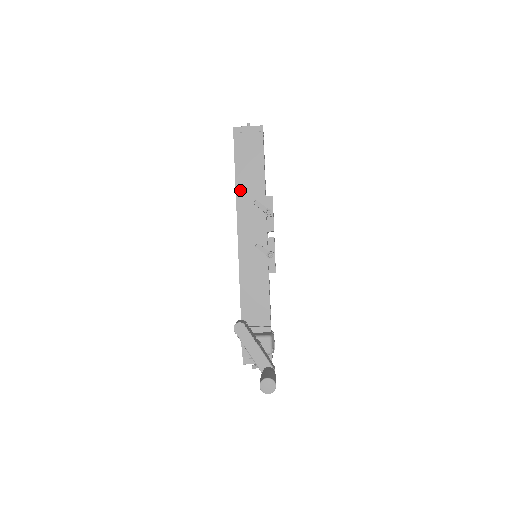
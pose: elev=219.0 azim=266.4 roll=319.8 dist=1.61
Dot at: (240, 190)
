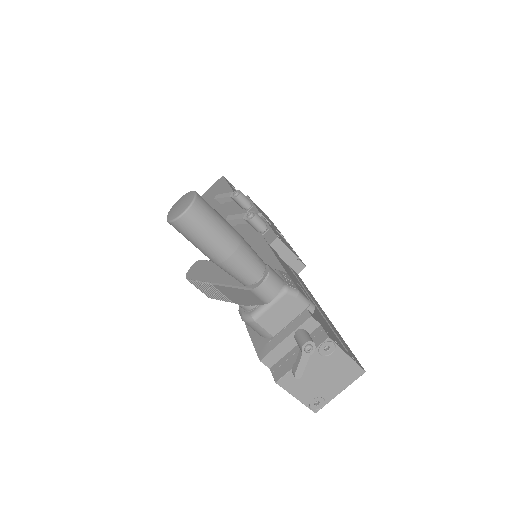
Dot at: occluded
